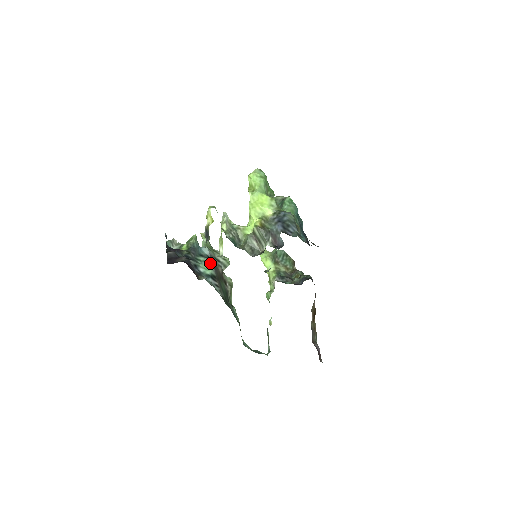
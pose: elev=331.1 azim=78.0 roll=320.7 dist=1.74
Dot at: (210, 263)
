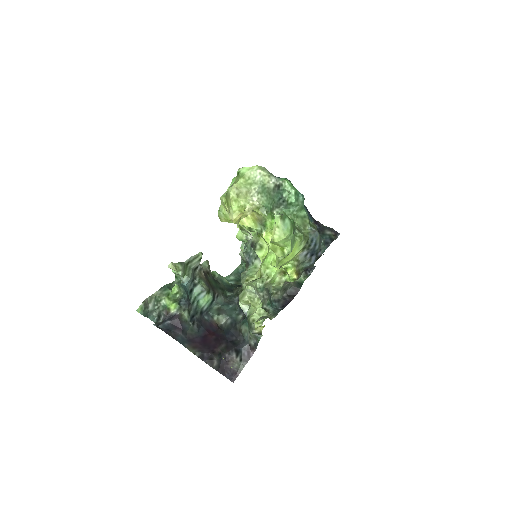
Dot at: (207, 292)
